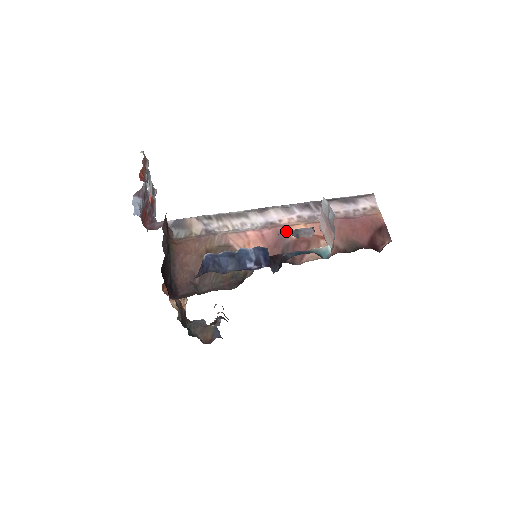
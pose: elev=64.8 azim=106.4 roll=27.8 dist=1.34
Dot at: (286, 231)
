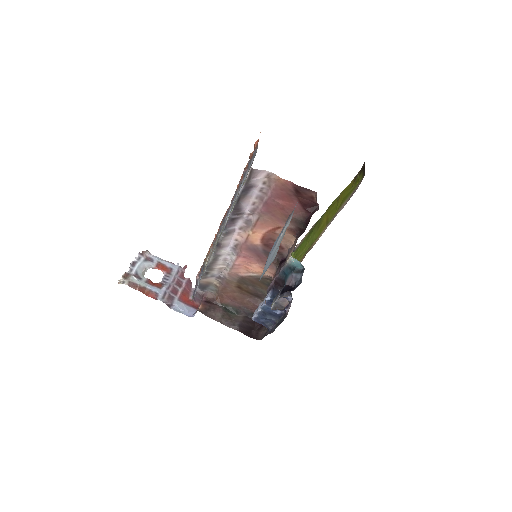
Dot at: (272, 306)
